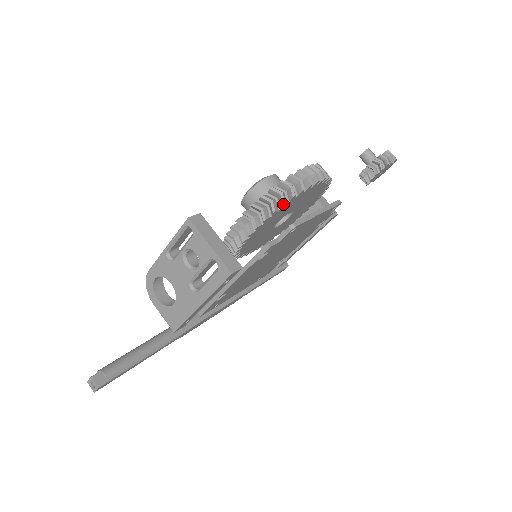
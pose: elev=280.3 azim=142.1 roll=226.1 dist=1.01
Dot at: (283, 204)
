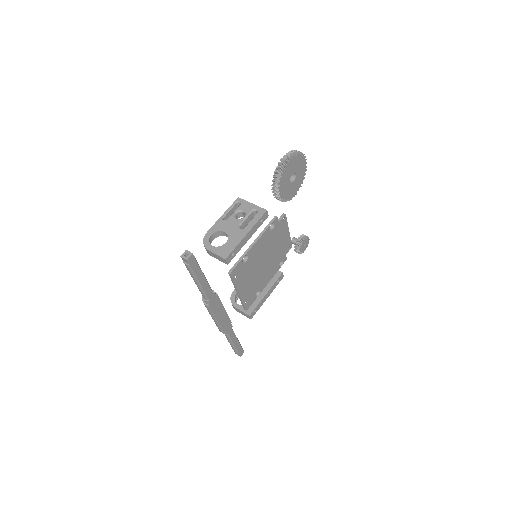
Dot at: (300, 152)
